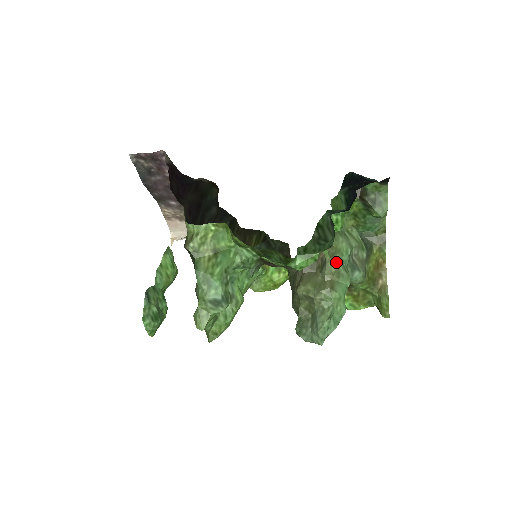
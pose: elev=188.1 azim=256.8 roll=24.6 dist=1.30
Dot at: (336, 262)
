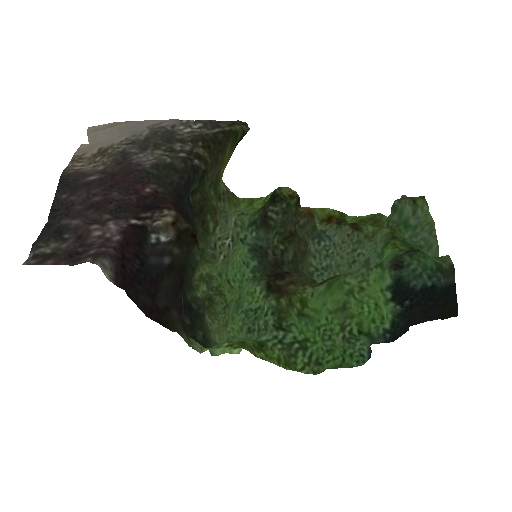
Dot at: occluded
